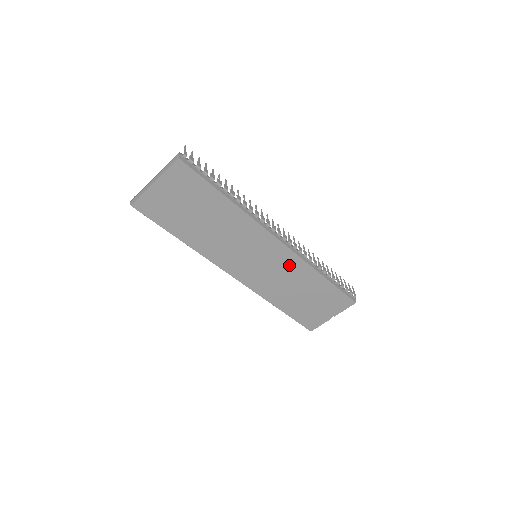
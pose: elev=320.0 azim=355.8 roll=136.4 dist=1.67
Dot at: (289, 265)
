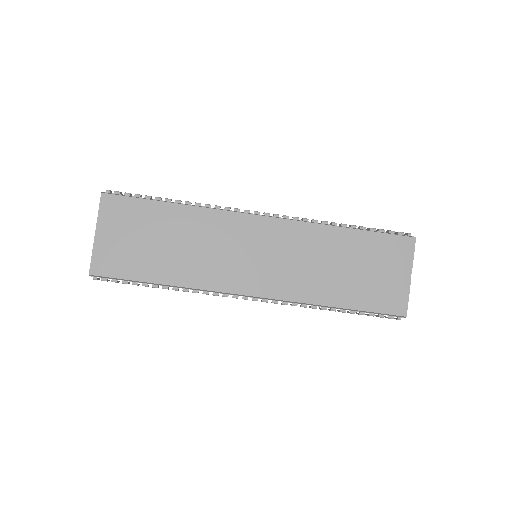
Dot at: (296, 239)
